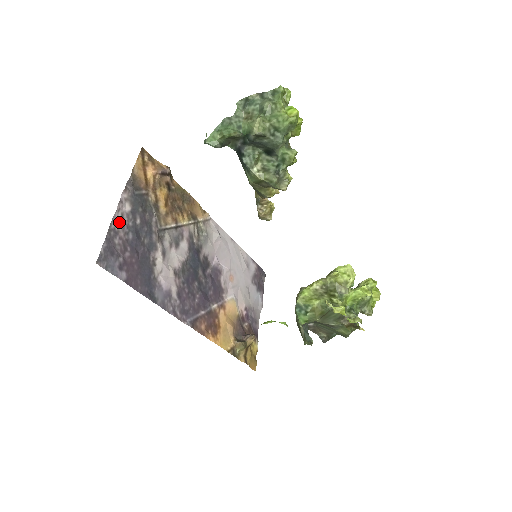
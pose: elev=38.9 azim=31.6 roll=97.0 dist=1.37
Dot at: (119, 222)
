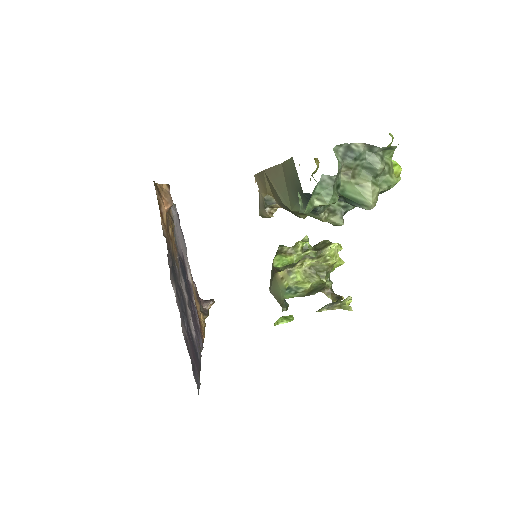
Dot at: (181, 322)
